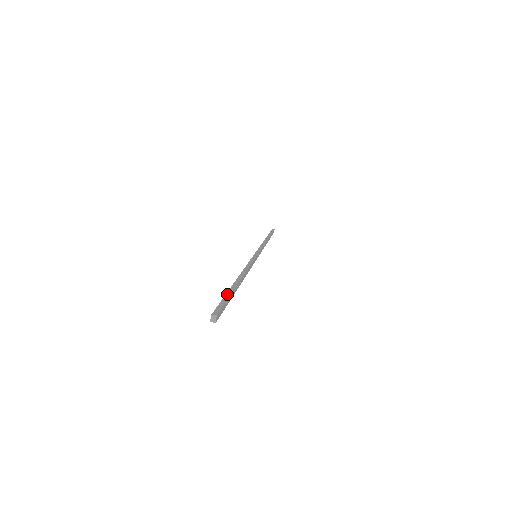
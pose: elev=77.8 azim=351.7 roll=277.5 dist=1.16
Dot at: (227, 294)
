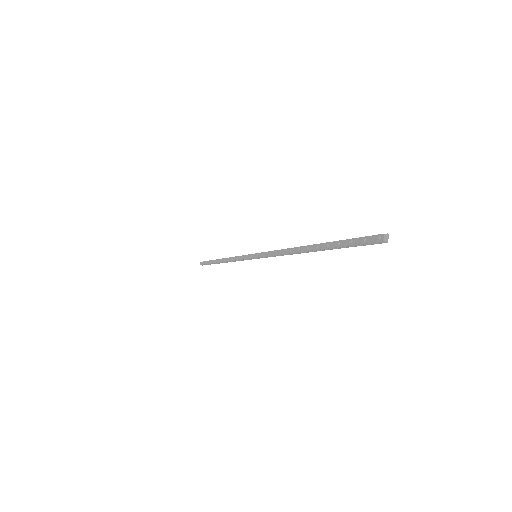
Dot at: (341, 240)
